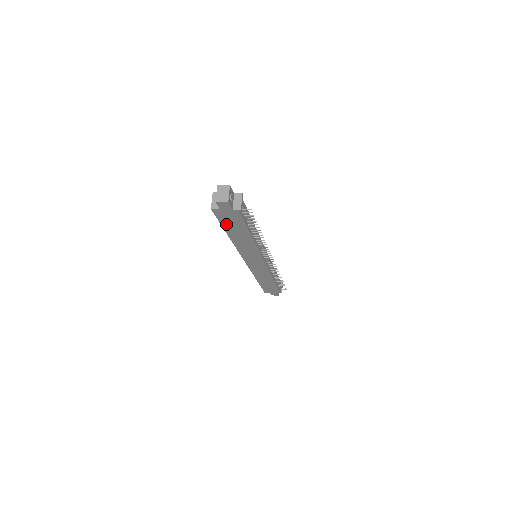
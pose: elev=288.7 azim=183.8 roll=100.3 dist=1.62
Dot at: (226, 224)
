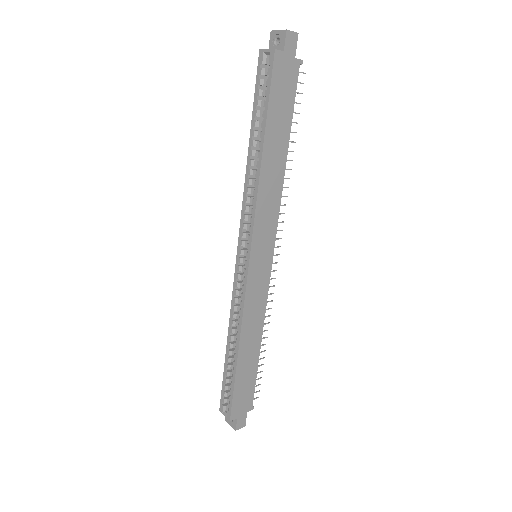
Dot at: (274, 105)
